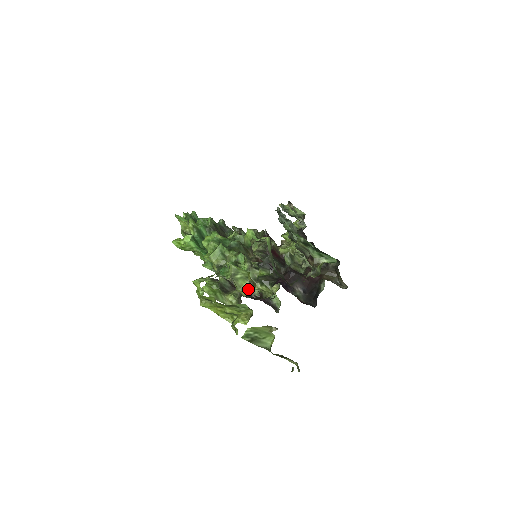
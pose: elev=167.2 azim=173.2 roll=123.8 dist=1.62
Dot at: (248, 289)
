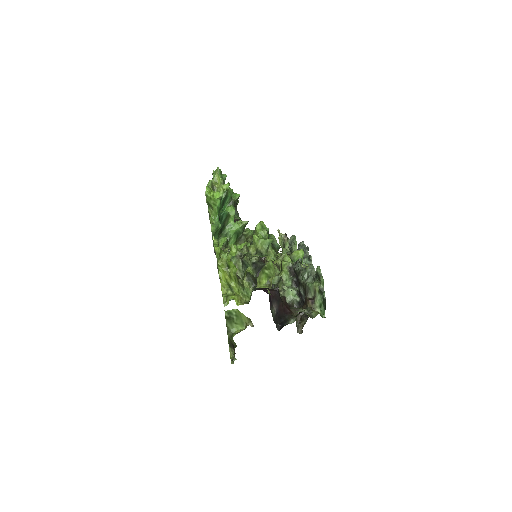
Dot at: (263, 285)
